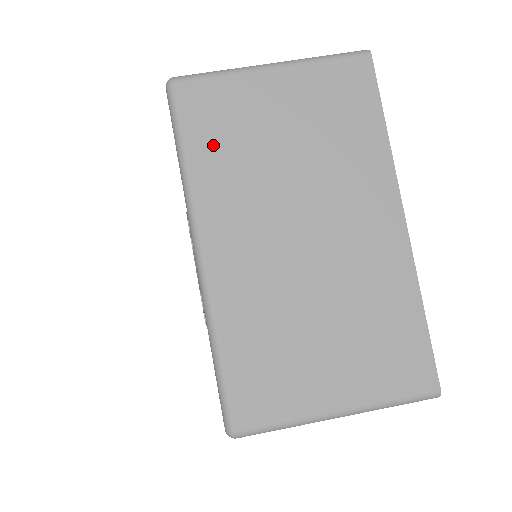
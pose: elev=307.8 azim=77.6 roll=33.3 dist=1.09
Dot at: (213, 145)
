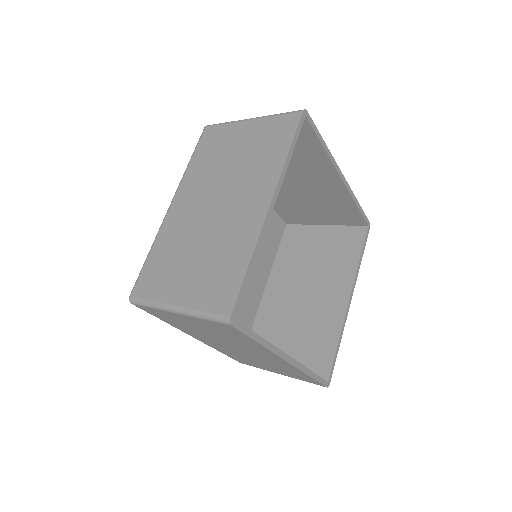
Dot at: (203, 156)
